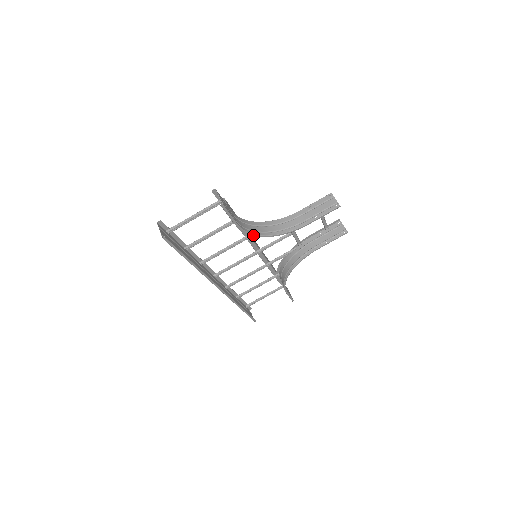
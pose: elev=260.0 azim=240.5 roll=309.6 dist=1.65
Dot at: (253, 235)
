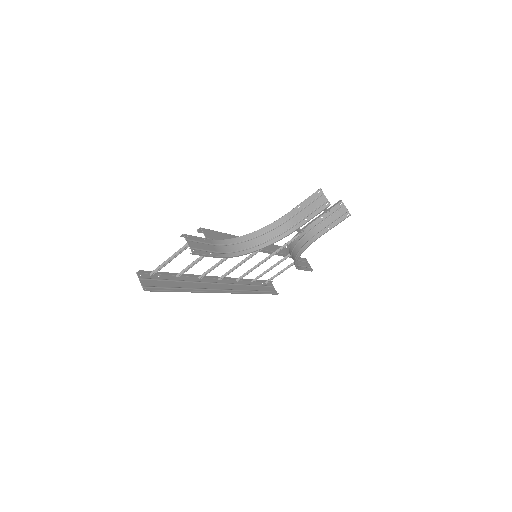
Dot at: (240, 255)
